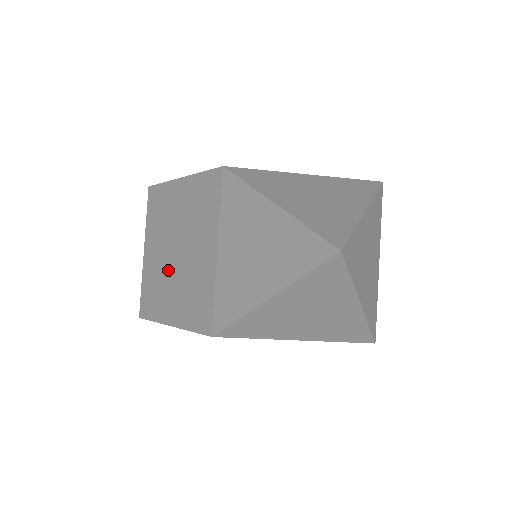
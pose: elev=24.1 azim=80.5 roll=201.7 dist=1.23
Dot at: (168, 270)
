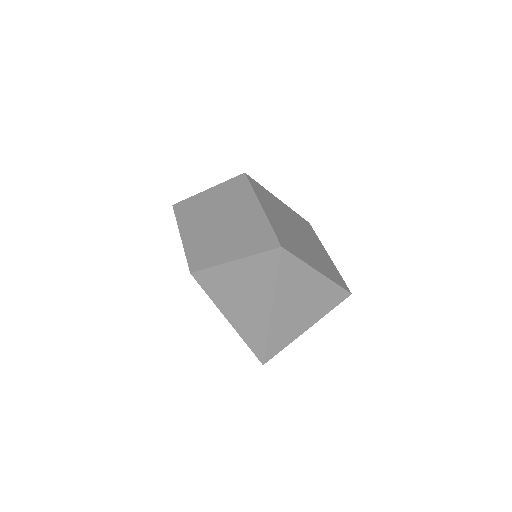
Dot at: occluded
